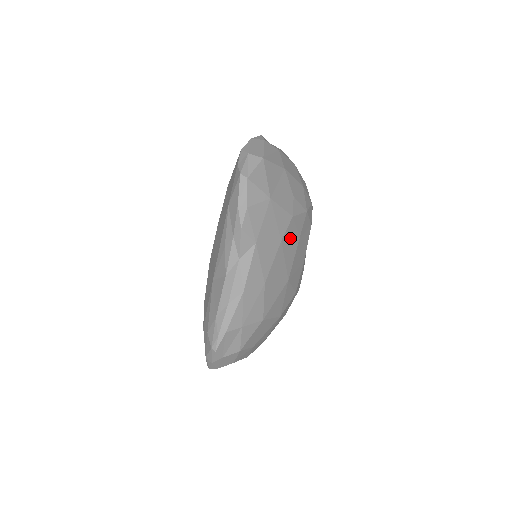
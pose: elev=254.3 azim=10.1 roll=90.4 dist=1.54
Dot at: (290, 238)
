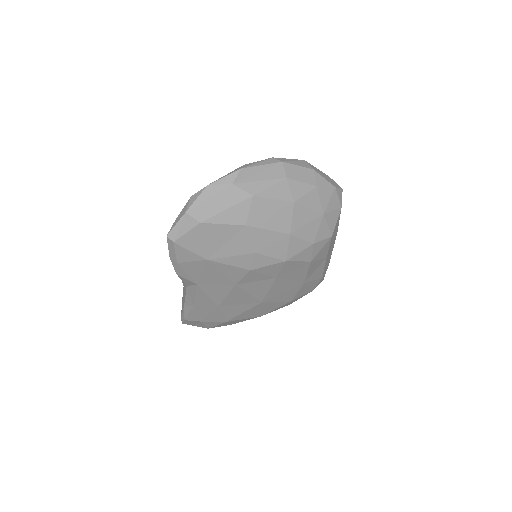
Dot at: (255, 280)
